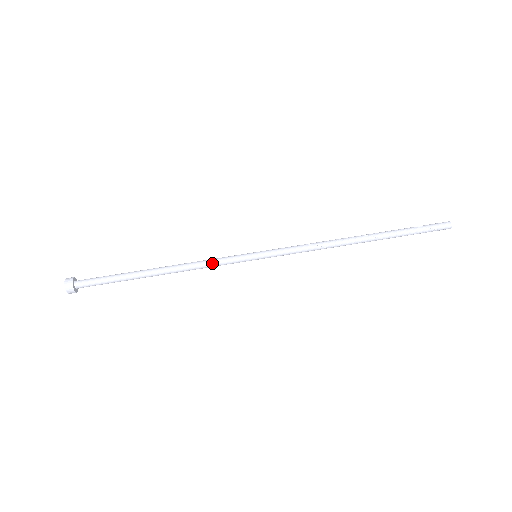
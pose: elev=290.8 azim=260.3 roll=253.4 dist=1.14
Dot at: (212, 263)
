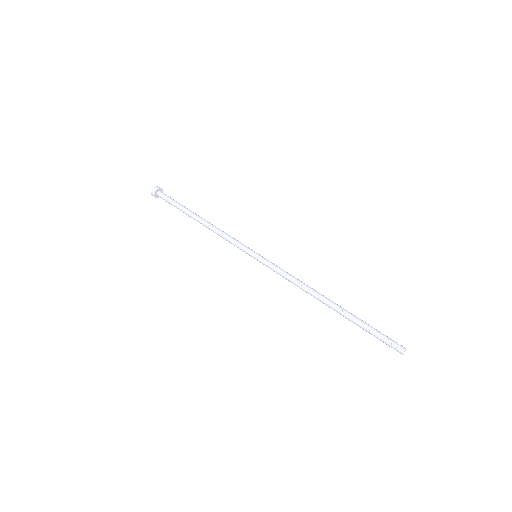
Dot at: (230, 237)
